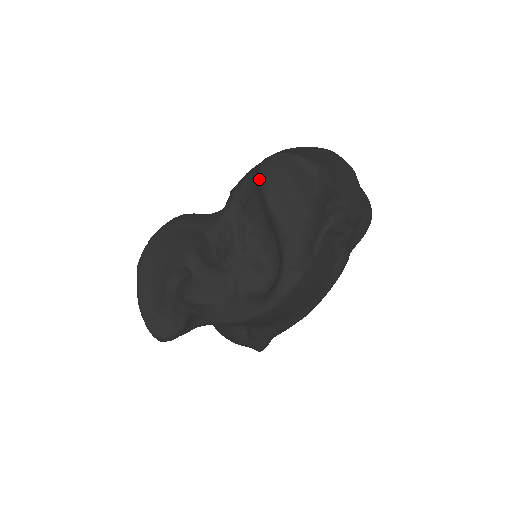
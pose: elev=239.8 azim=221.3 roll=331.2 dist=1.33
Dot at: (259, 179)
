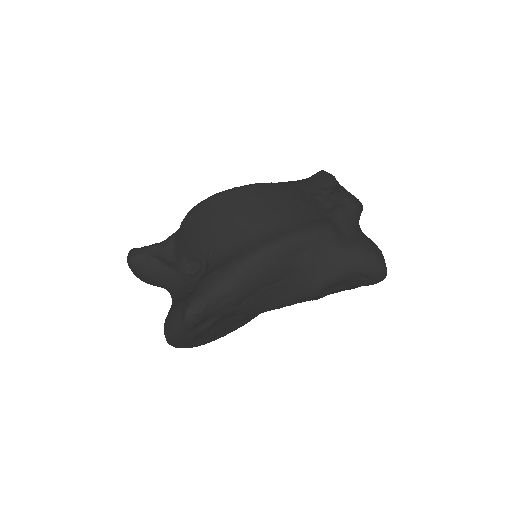
Dot at: occluded
